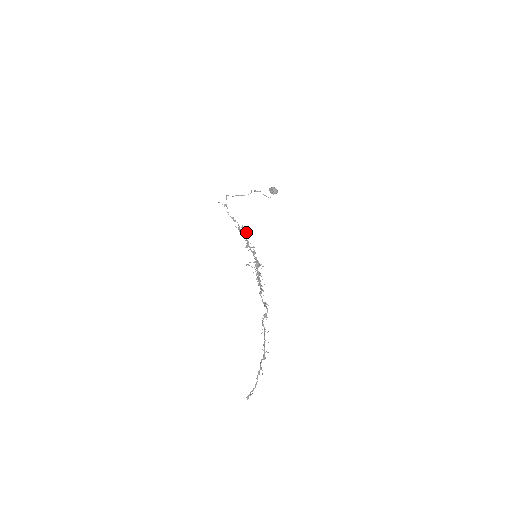
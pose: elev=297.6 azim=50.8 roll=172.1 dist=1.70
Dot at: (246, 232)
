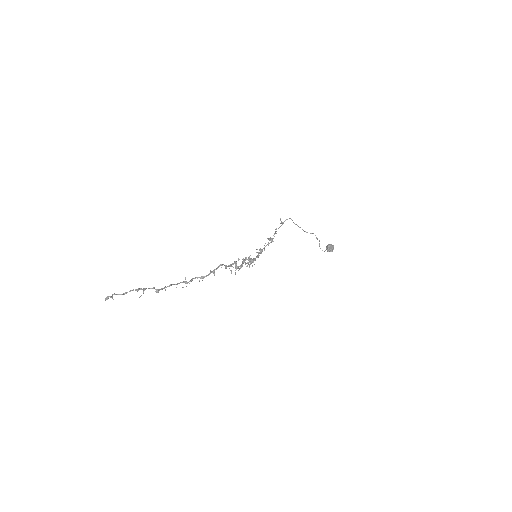
Dot at: (271, 240)
